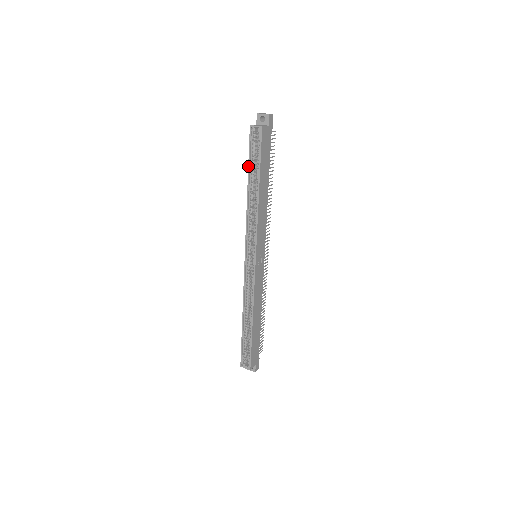
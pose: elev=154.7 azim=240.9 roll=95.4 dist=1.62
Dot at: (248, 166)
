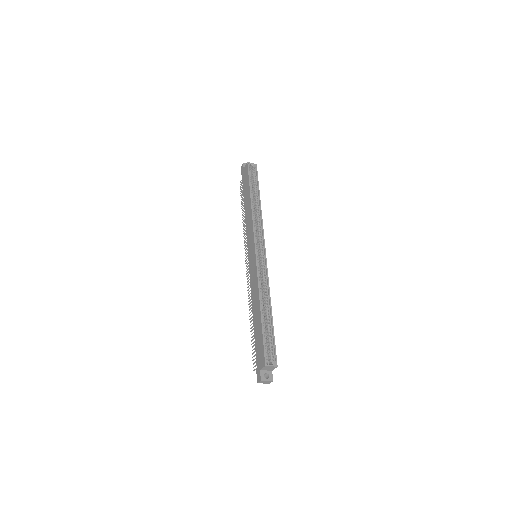
Dot at: (249, 184)
